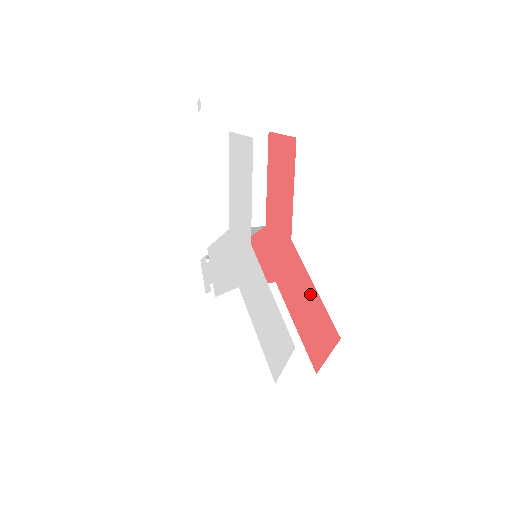
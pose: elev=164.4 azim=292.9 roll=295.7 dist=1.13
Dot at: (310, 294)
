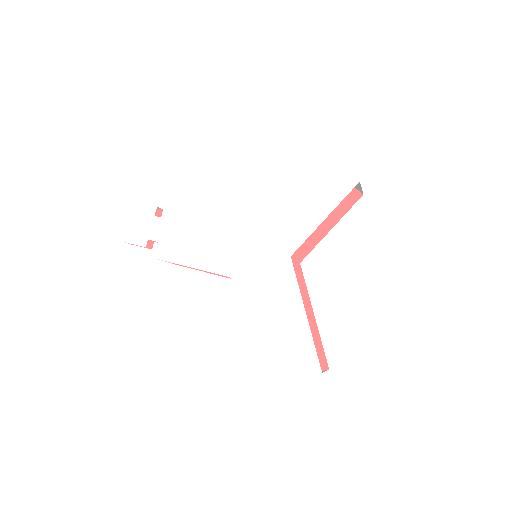
Dot at: occluded
